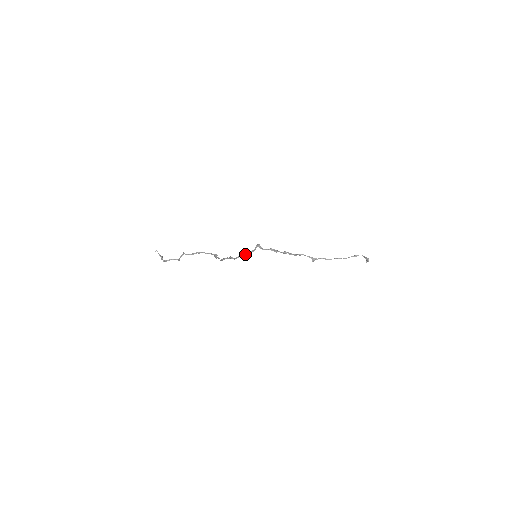
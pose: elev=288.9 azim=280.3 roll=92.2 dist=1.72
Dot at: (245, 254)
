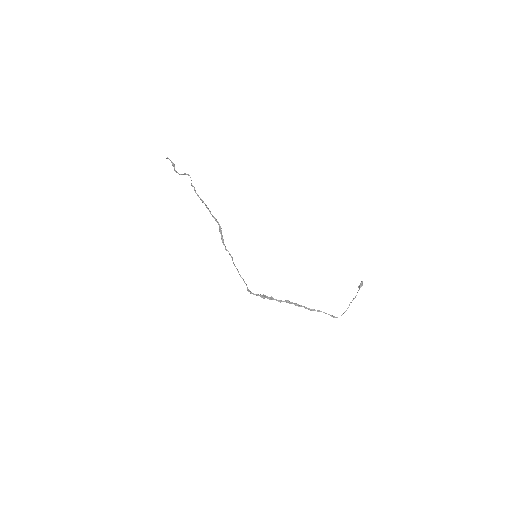
Dot at: occluded
